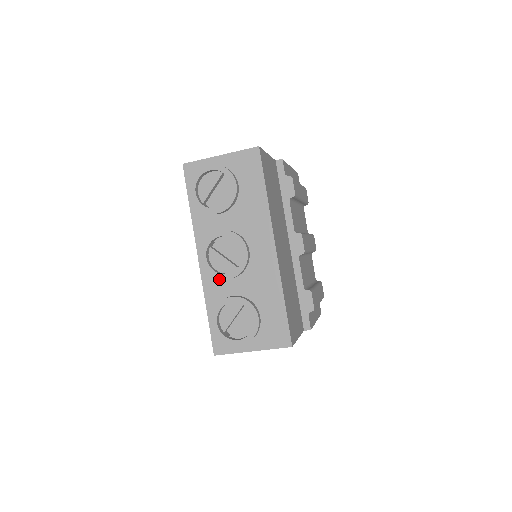
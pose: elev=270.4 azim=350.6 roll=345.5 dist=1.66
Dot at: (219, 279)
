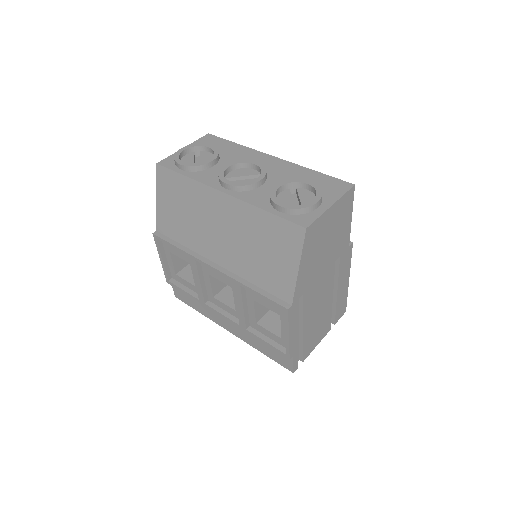
Dot at: (253, 190)
